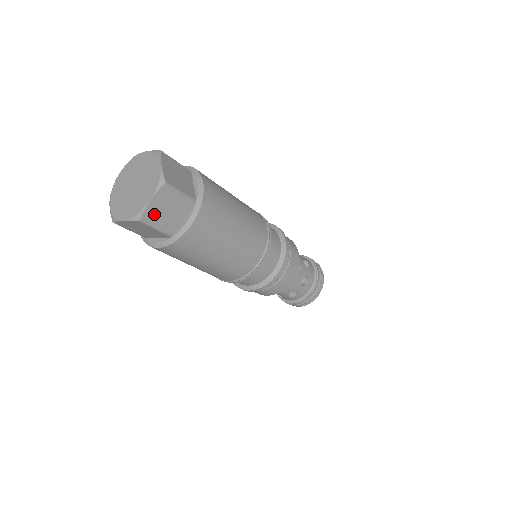
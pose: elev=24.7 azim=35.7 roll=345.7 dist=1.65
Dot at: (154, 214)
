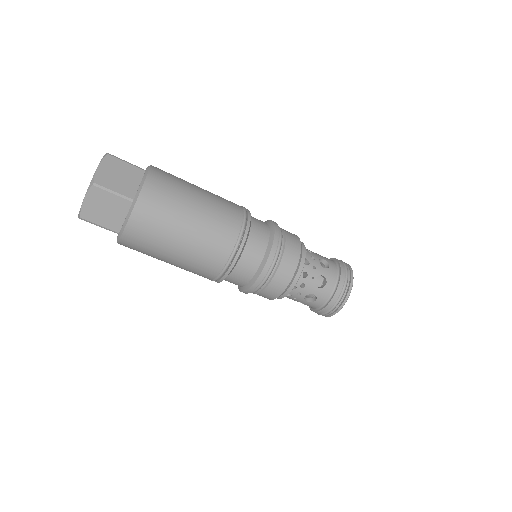
Dot at: (106, 179)
